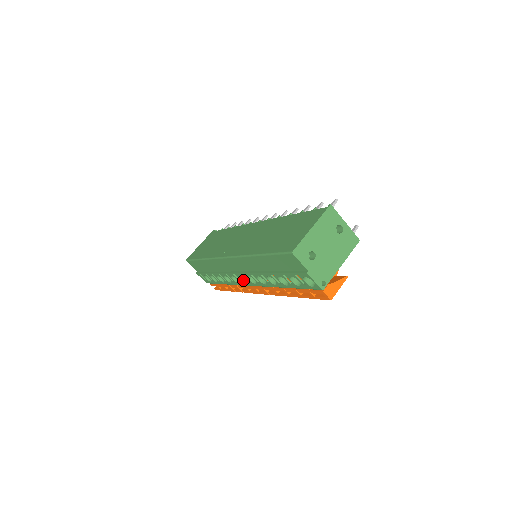
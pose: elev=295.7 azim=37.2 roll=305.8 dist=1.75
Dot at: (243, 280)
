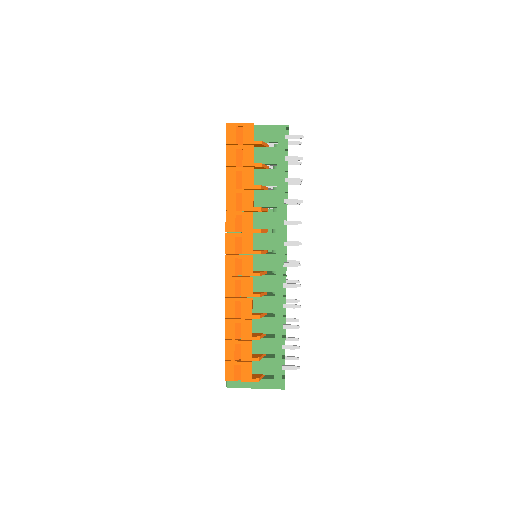
Dot at: occluded
